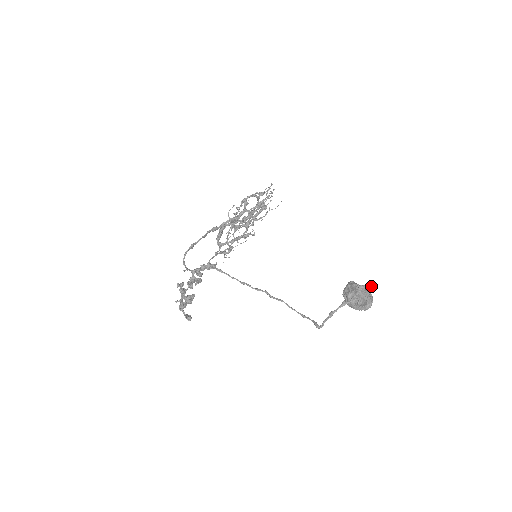
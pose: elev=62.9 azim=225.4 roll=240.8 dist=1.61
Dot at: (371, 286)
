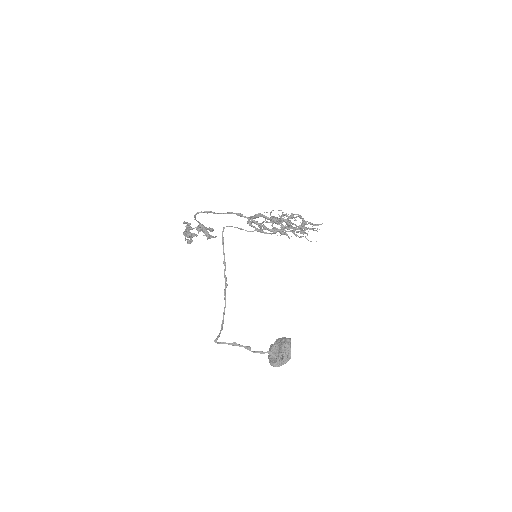
Dot at: (278, 359)
